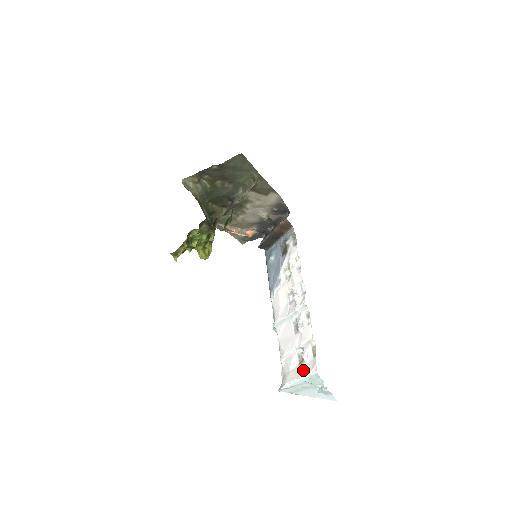
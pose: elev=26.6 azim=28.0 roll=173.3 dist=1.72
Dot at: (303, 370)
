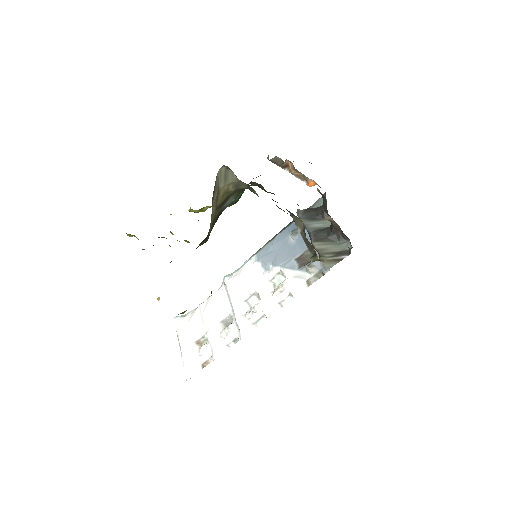
Dot at: (188, 355)
